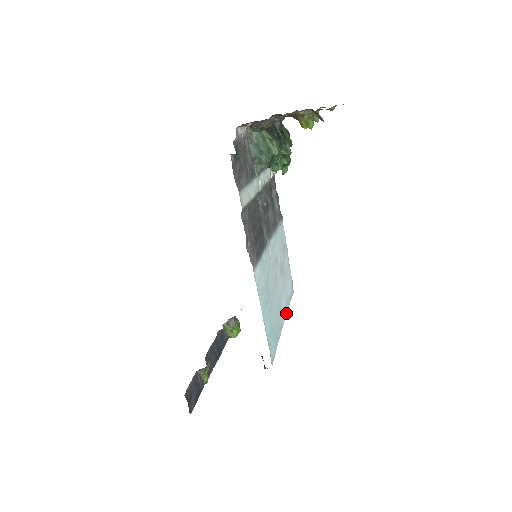
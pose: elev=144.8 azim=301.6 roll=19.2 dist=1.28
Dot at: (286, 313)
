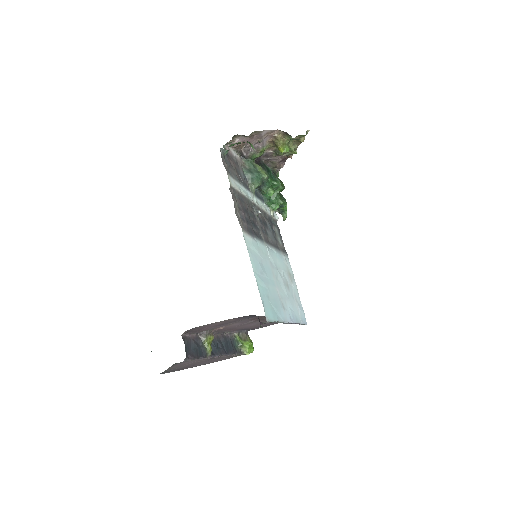
Dot at: (293, 322)
